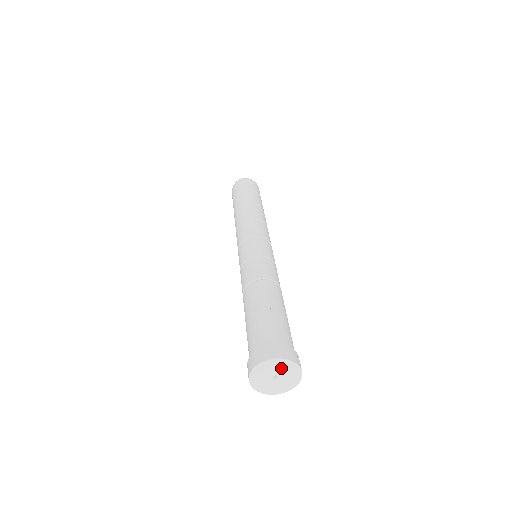
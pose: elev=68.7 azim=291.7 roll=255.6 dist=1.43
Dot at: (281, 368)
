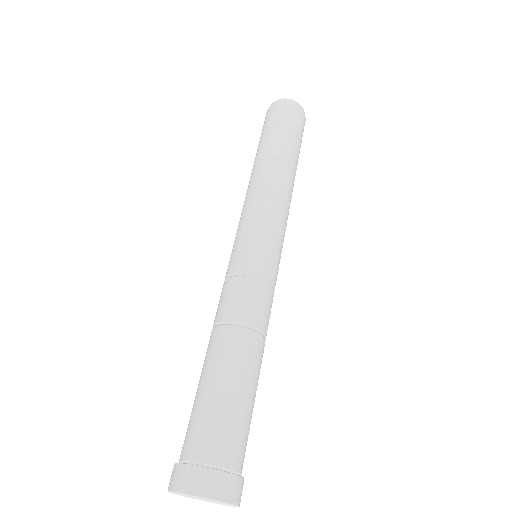
Dot at: (207, 499)
